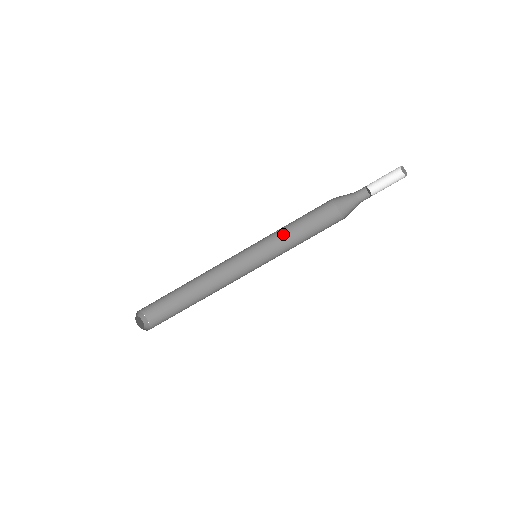
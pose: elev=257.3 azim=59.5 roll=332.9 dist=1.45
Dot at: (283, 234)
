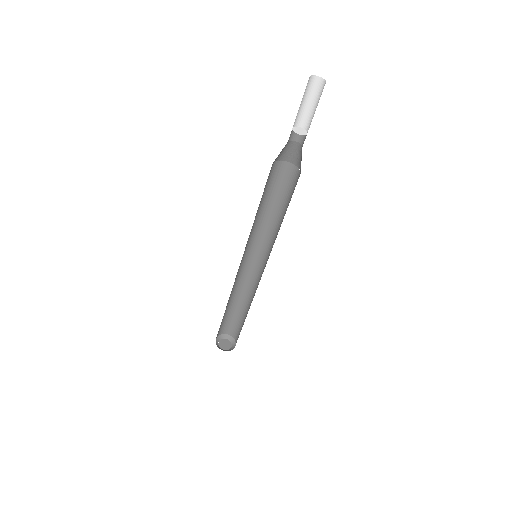
Dot at: (268, 220)
